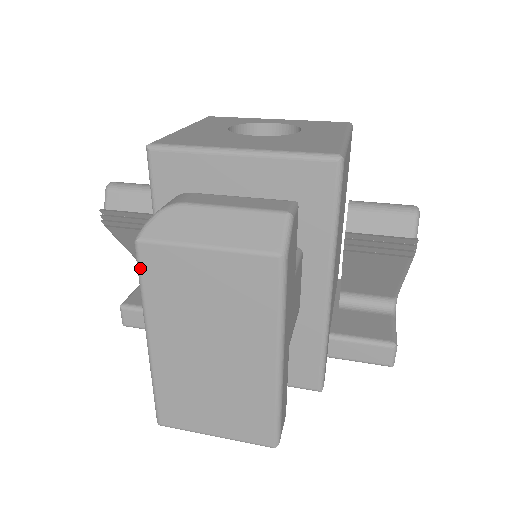
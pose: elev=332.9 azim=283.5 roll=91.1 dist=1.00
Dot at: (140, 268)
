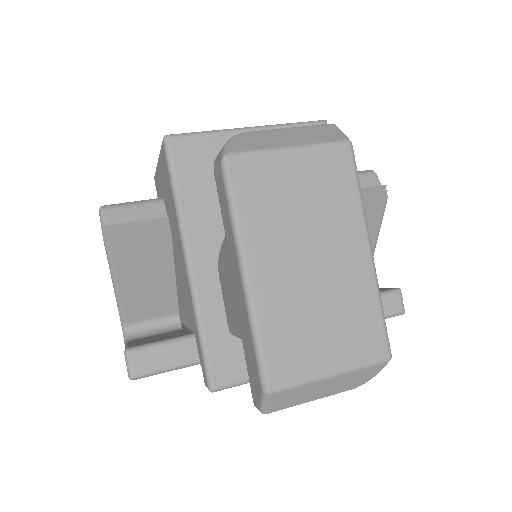
Dot at: (231, 184)
